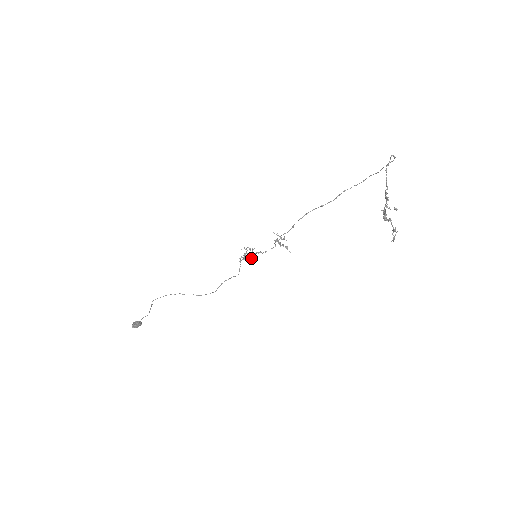
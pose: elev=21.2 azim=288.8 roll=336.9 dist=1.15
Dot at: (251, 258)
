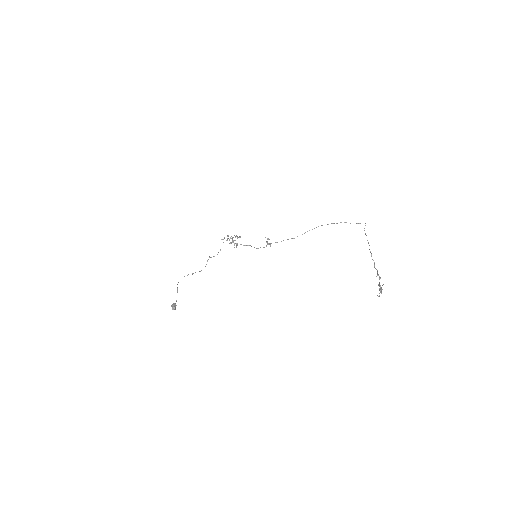
Dot at: (236, 244)
